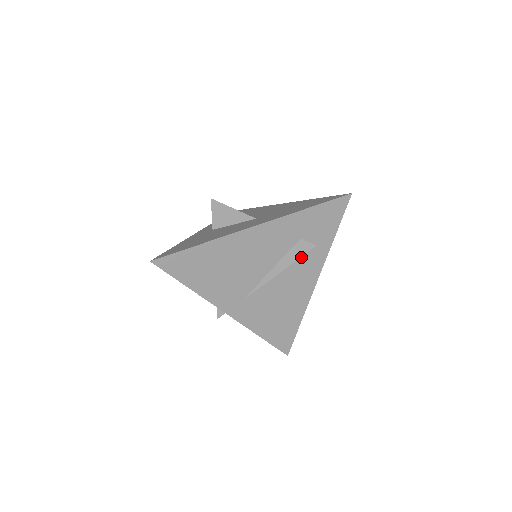
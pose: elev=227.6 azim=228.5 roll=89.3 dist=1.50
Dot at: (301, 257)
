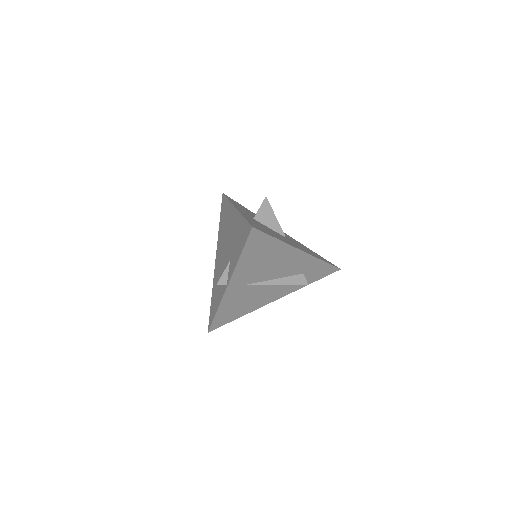
Dot at: occluded
